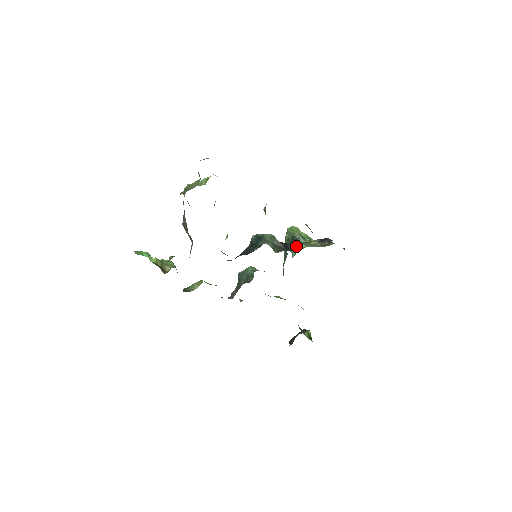
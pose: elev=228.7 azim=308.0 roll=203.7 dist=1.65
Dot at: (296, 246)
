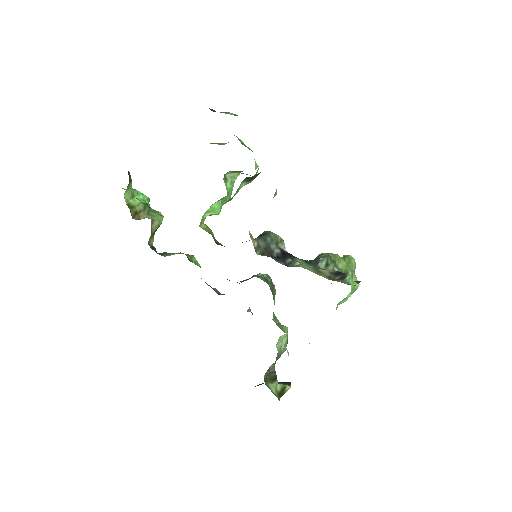
Dot at: (295, 262)
